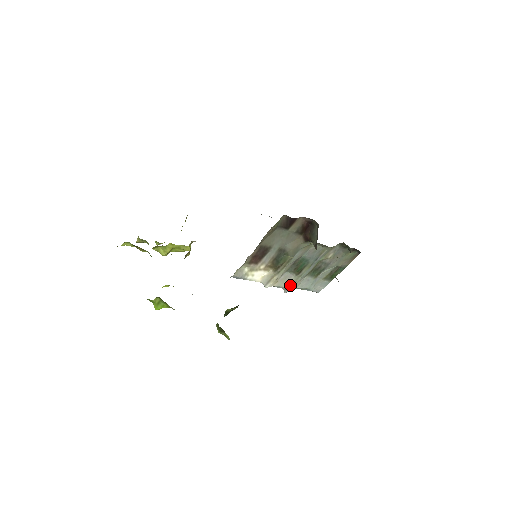
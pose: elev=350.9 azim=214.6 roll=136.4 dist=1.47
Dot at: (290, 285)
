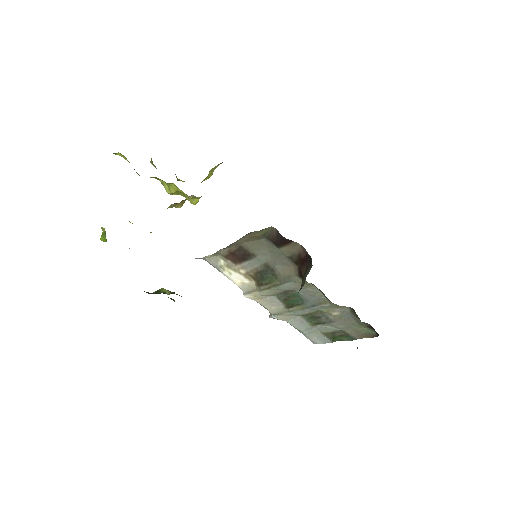
Dot at: (276, 313)
